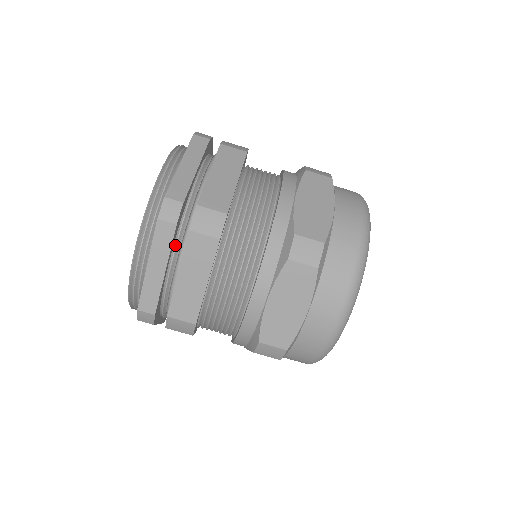
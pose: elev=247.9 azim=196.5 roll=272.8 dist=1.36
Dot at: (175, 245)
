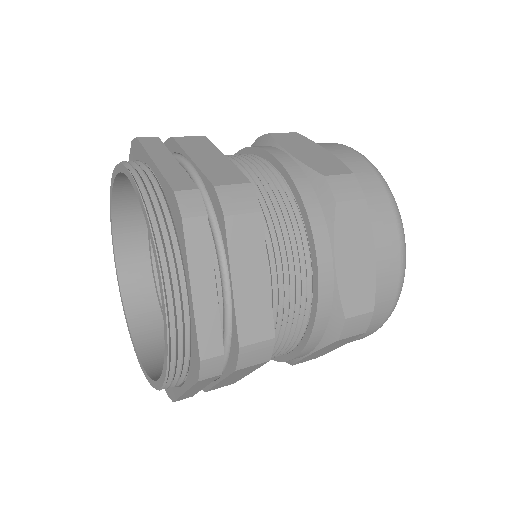
Dot at: occluded
